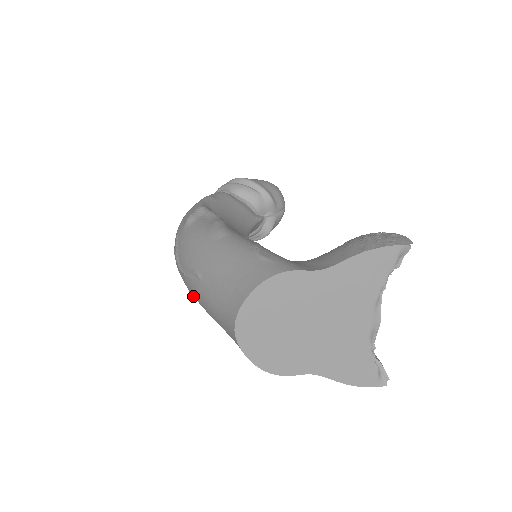
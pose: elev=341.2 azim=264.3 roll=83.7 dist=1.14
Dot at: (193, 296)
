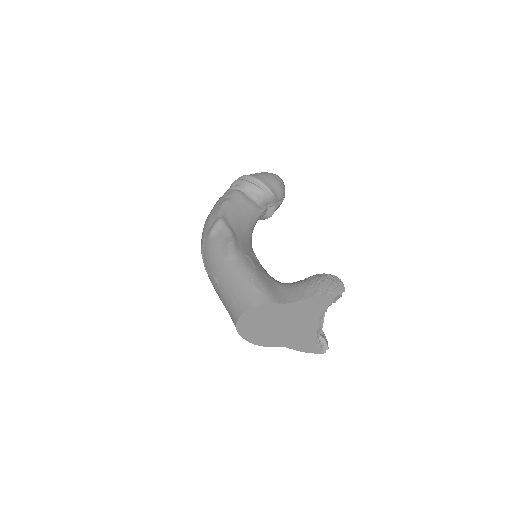
Dot at: occluded
